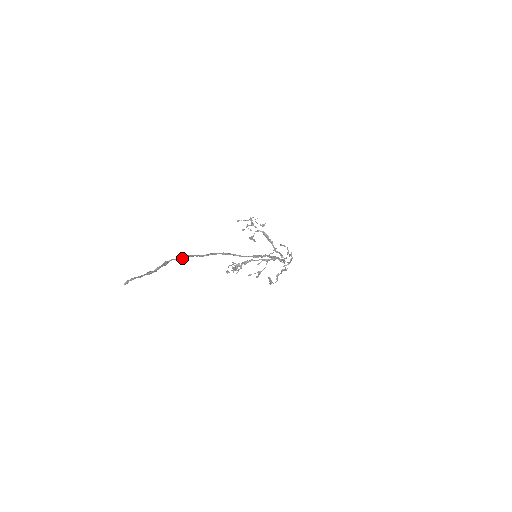
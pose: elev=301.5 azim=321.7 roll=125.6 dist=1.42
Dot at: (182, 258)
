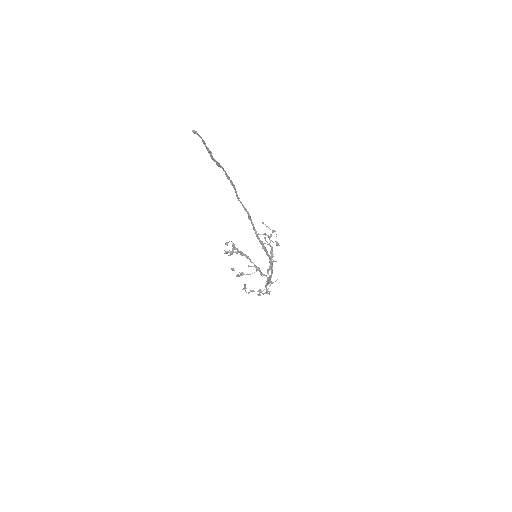
Dot at: (229, 179)
